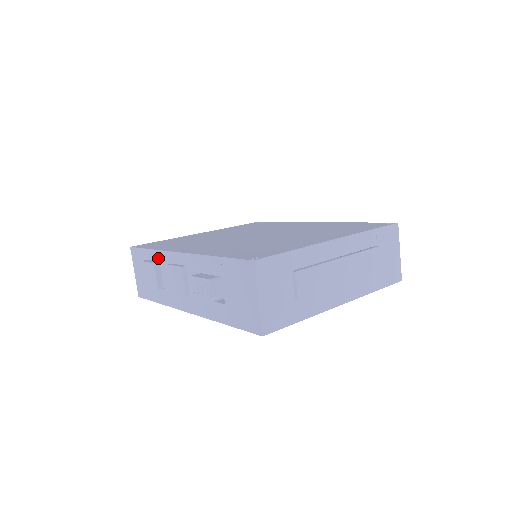
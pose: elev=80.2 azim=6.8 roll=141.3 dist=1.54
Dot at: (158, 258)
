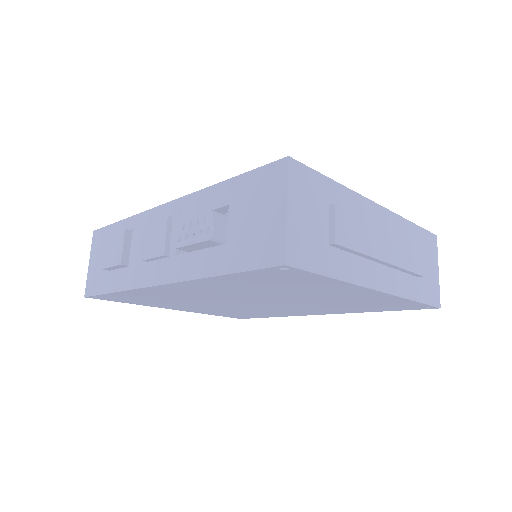
Dot at: (132, 226)
